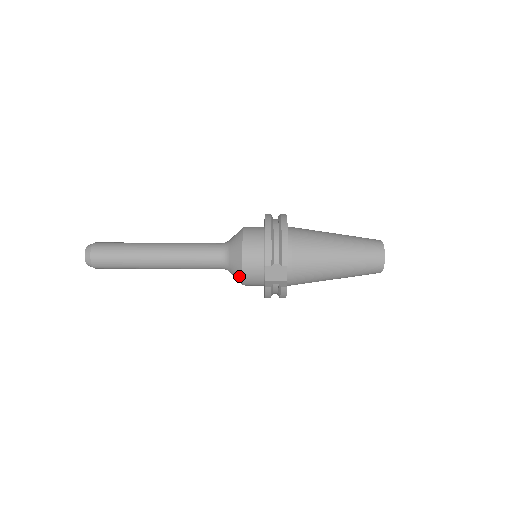
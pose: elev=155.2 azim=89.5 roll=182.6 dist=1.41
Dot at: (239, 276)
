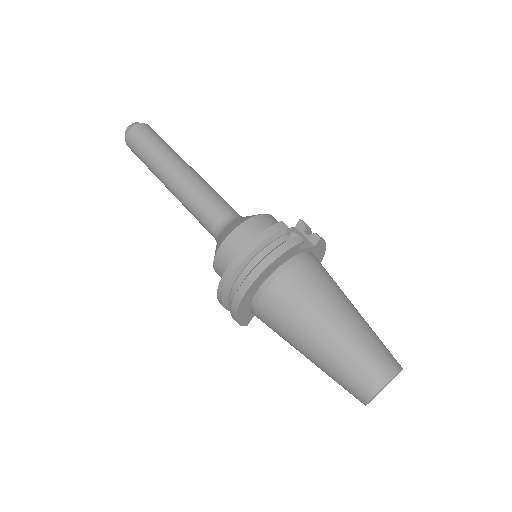
Dot at: occluded
